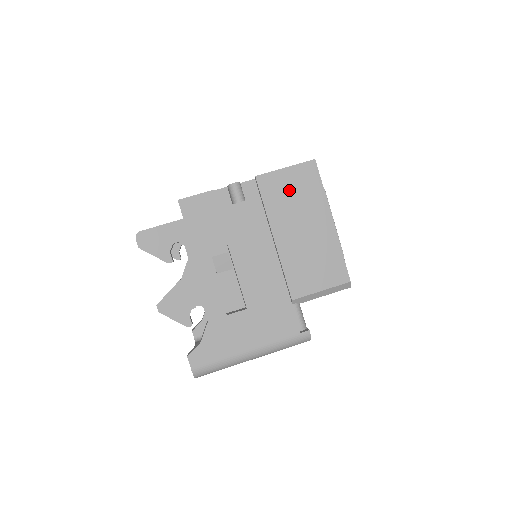
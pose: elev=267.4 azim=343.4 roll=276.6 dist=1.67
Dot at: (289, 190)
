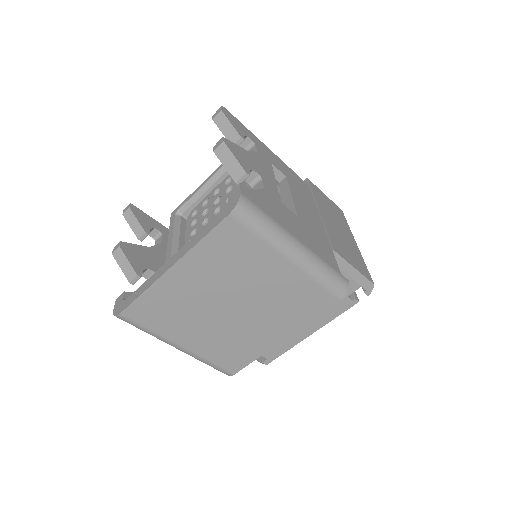
Dot at: (328, 204)
